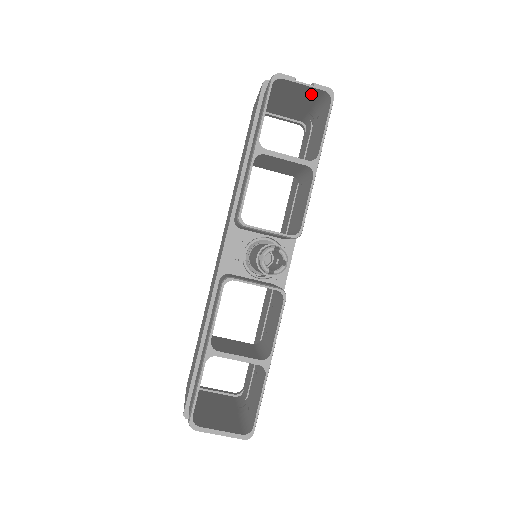
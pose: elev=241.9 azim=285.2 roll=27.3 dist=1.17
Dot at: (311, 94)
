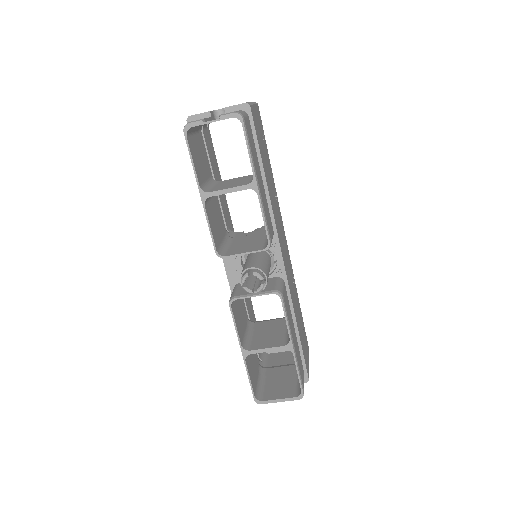
Dot at: occluded
